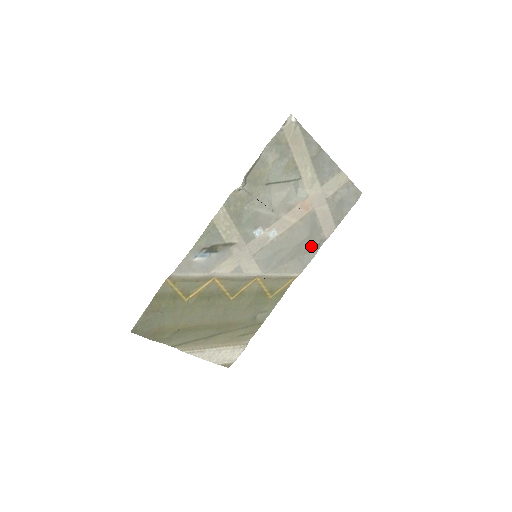
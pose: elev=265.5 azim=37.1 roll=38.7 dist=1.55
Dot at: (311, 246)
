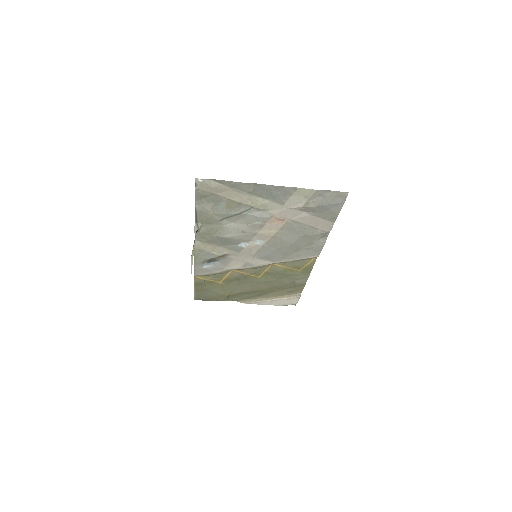
Dot at: (313, 239)
